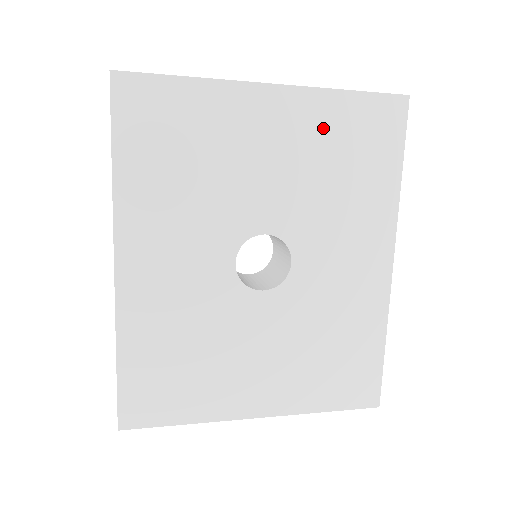
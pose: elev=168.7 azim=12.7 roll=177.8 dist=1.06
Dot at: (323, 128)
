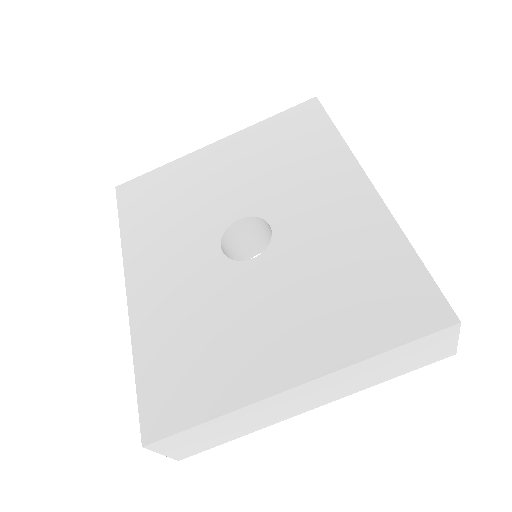
Dot at: (259, 143)
